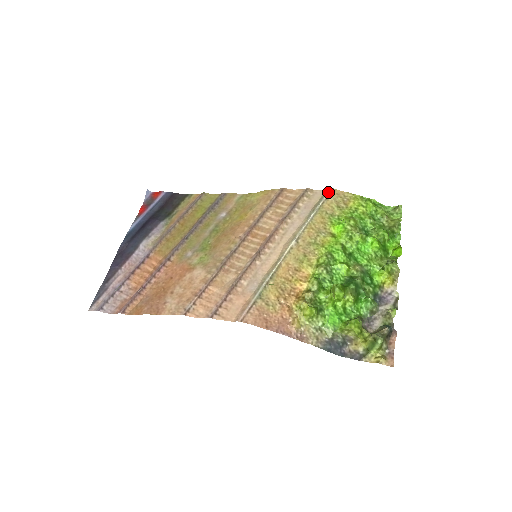
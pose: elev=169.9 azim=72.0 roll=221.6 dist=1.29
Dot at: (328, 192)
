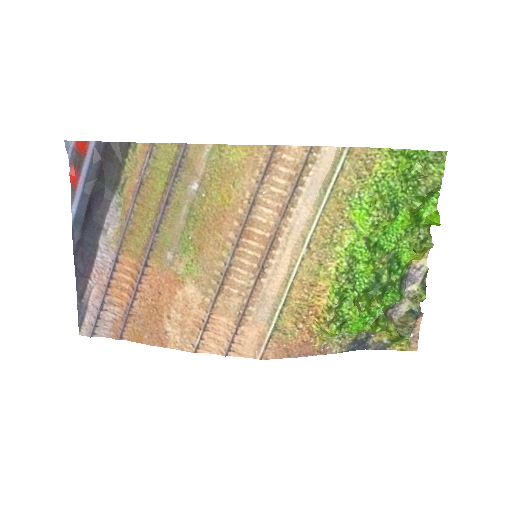
Dot at: (343, 156)
